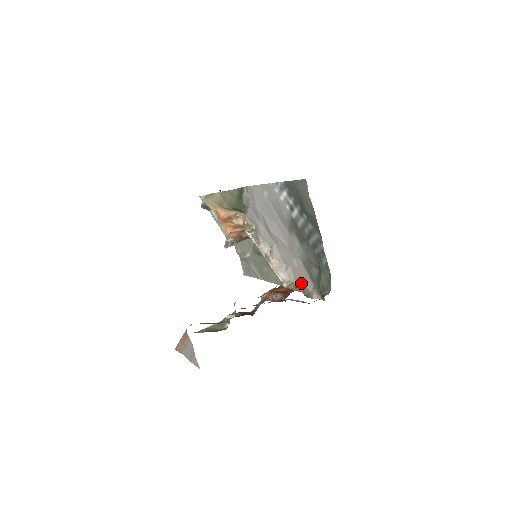
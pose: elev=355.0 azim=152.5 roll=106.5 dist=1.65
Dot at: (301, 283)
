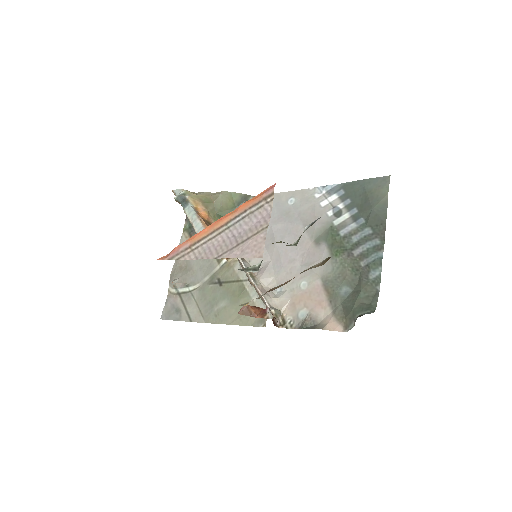
Dot at: (302, 313)
